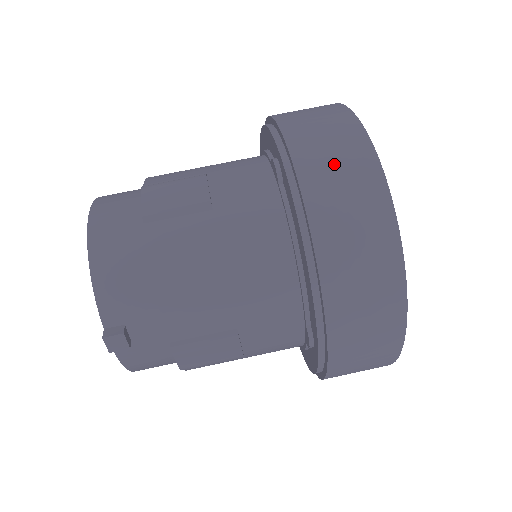
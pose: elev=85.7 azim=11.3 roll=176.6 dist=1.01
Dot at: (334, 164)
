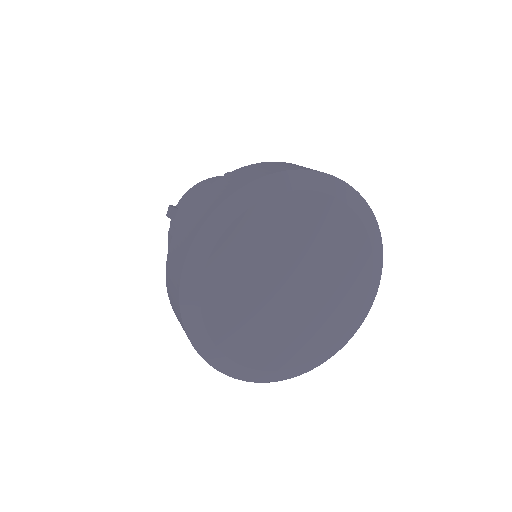
Dot at: (261, 168)
